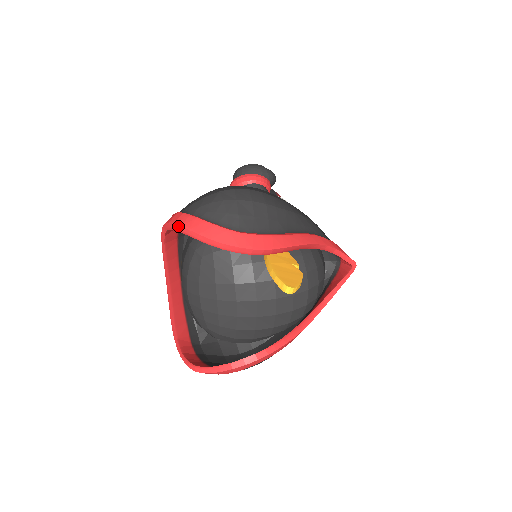
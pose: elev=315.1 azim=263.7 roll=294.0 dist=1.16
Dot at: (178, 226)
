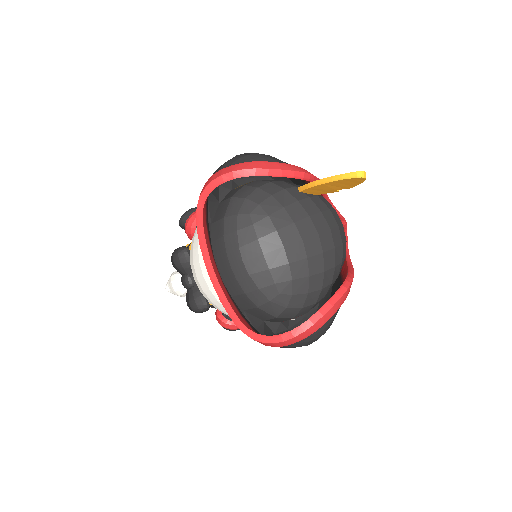
Dot at: (228, 173)
